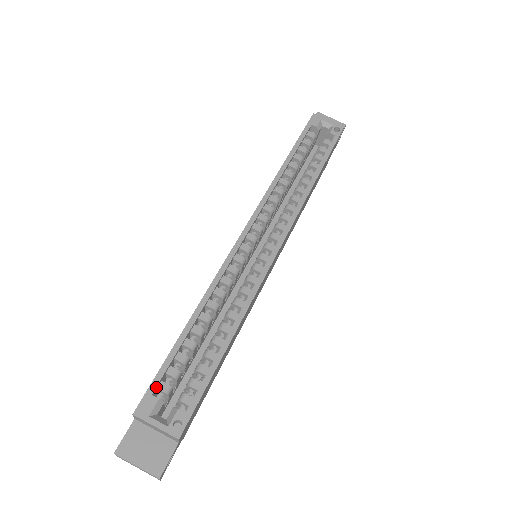
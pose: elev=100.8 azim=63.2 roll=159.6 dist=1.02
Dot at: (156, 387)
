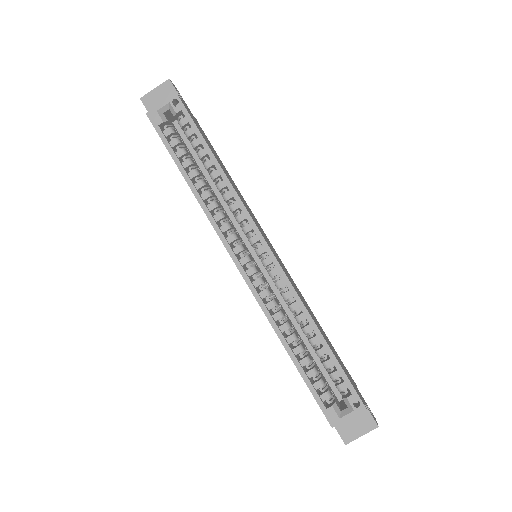
Dot at: (322, 403)
